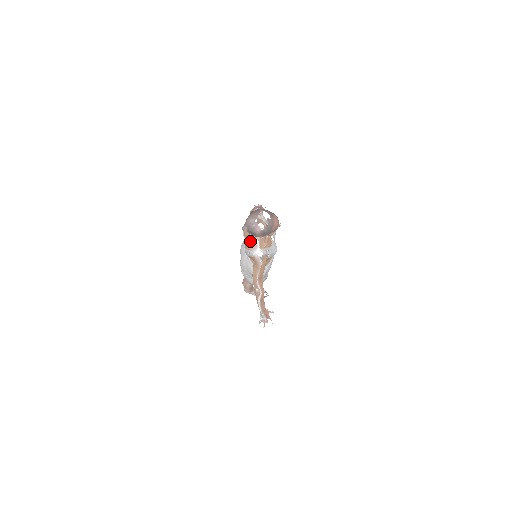
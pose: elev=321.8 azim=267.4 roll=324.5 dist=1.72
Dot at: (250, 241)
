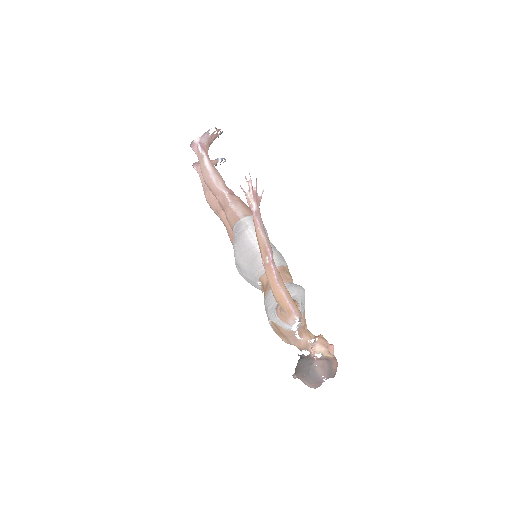
Dot at: (287, 343)
